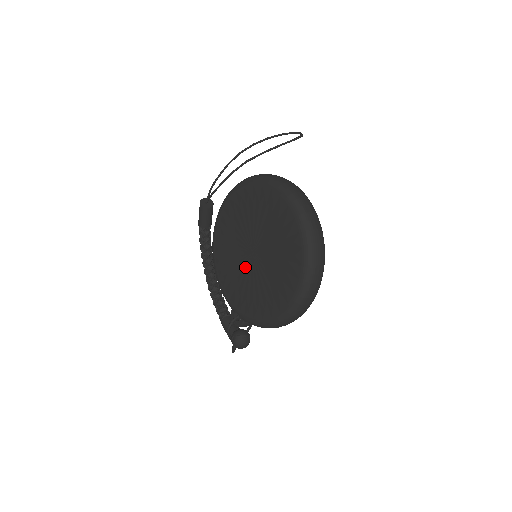
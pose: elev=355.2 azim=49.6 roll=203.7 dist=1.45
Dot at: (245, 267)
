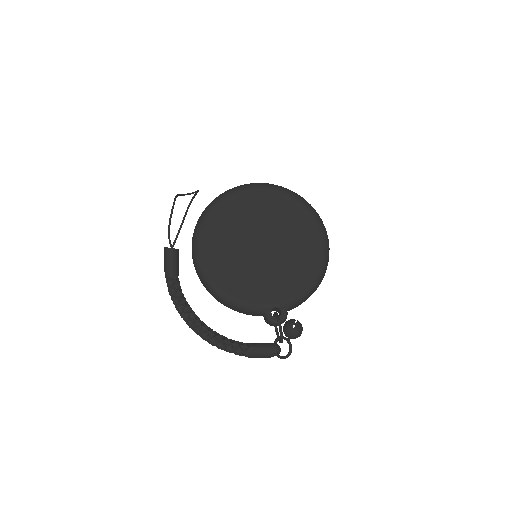
Dot at: (262, 261)
